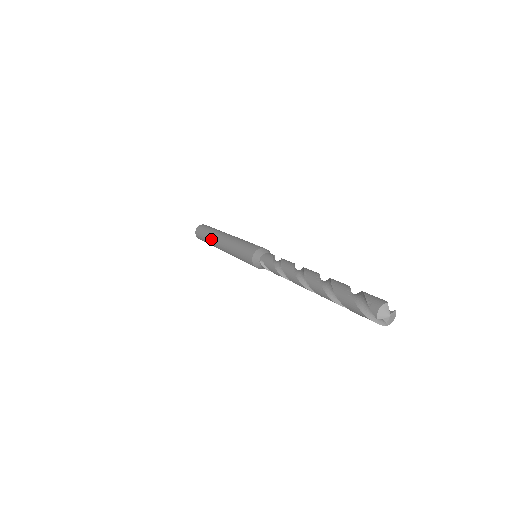
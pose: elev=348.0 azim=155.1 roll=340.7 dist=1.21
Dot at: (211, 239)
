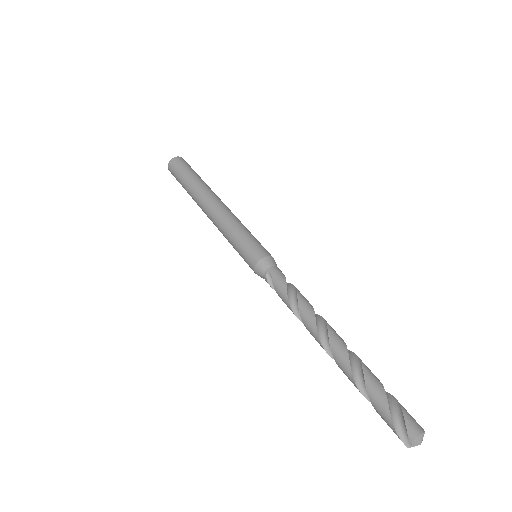
Dot at: (196, 190)
